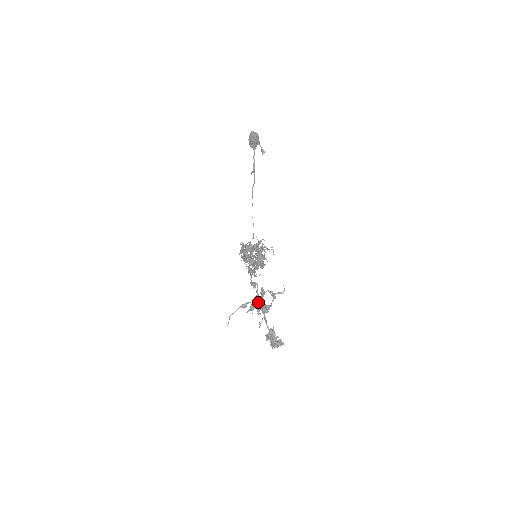
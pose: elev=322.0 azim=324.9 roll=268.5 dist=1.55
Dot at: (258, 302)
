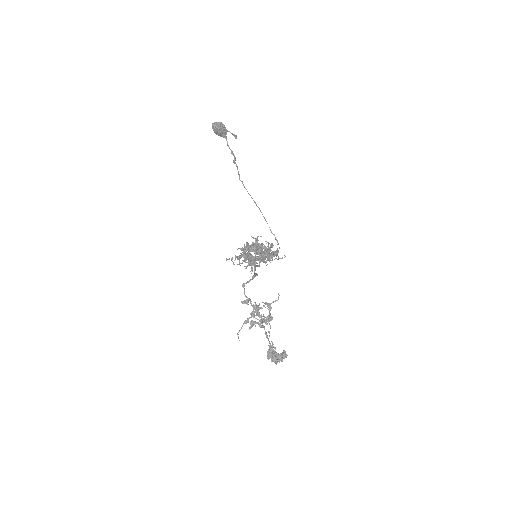
Dot at: (257, 315)
